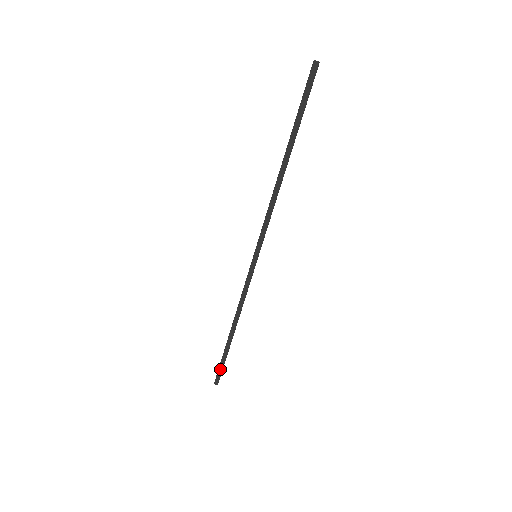
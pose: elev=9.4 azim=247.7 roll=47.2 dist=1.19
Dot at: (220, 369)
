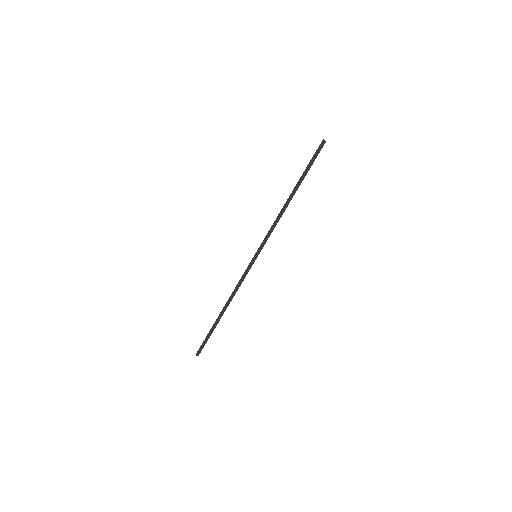
Dot at: (204, 343)
